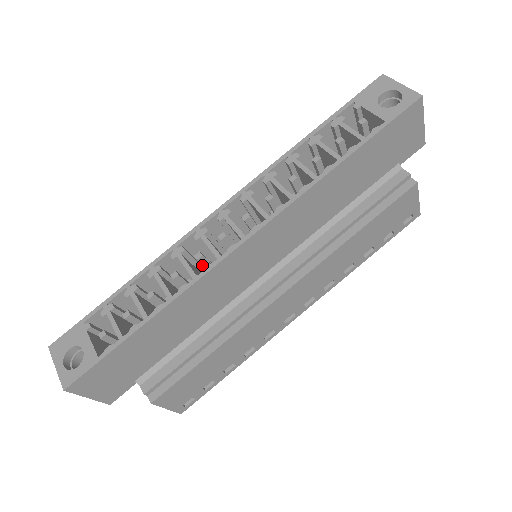
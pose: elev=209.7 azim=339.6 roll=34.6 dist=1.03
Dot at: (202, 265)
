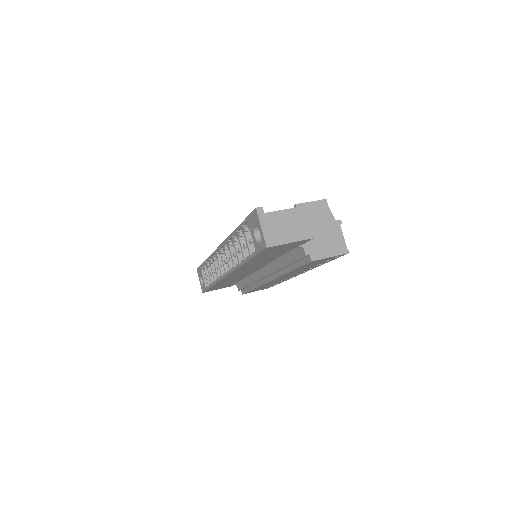
Dot at: occluded
